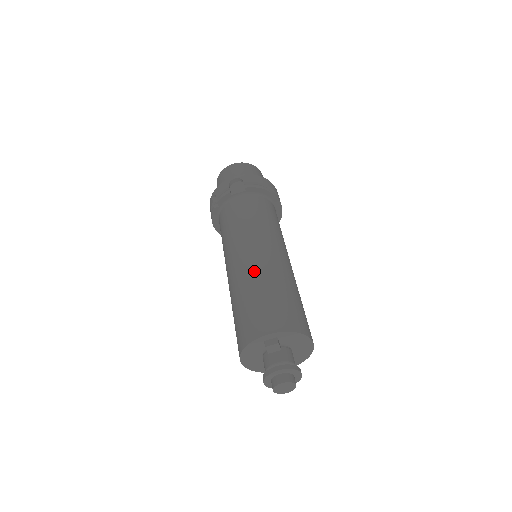
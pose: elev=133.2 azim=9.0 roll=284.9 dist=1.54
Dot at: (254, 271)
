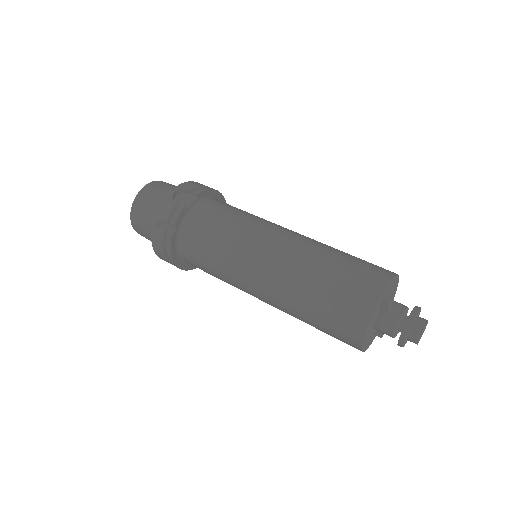
Dot at: (301, 253)
